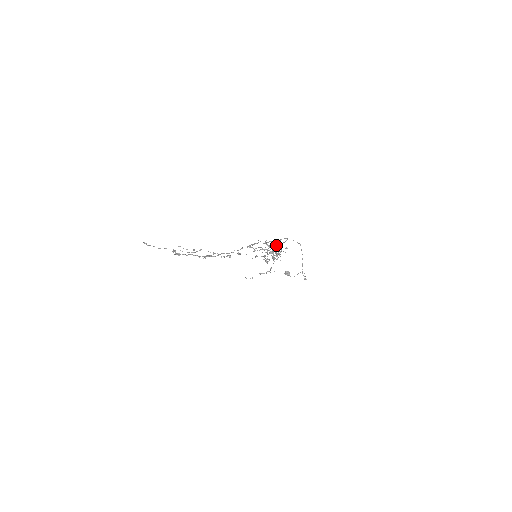
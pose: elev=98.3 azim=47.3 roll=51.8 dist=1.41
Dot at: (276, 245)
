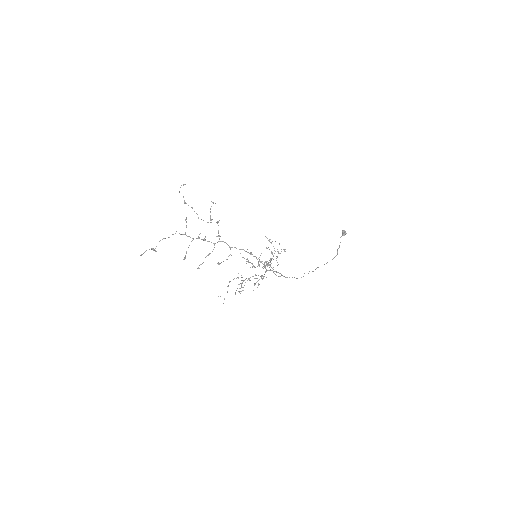
Dot at: (270, 270)
